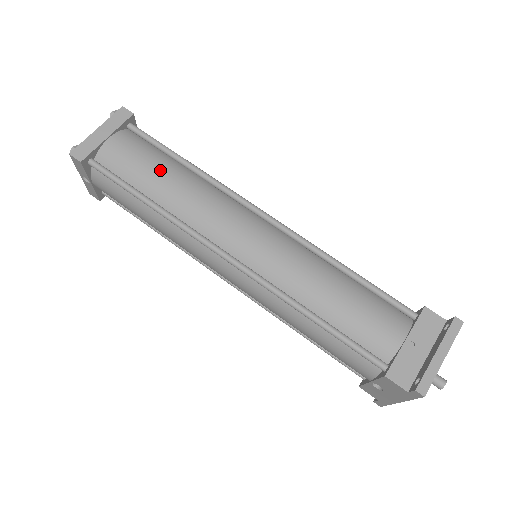
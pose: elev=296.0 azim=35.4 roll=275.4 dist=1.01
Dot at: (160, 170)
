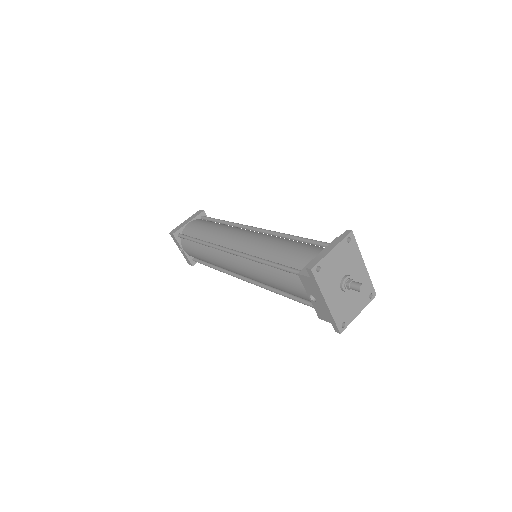
Dot at: (208, 226)
